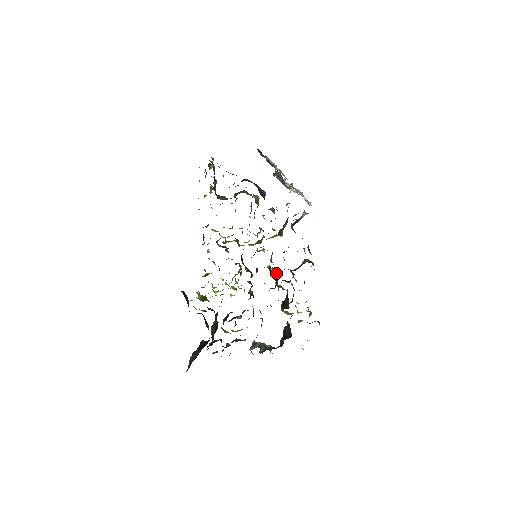
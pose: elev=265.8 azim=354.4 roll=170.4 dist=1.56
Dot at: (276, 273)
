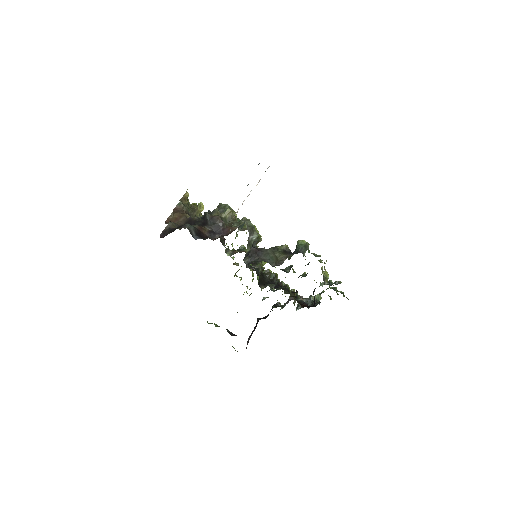
Dot at: occluded
